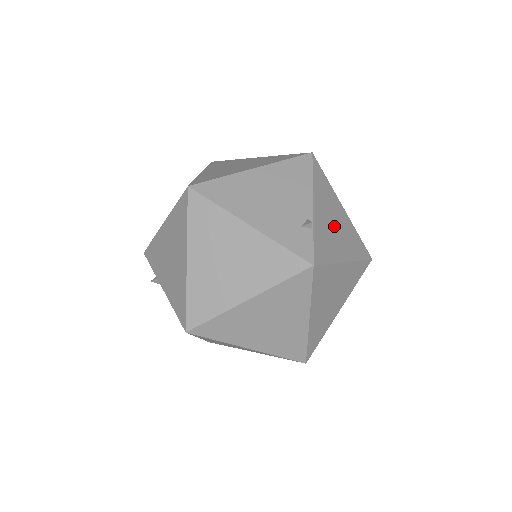
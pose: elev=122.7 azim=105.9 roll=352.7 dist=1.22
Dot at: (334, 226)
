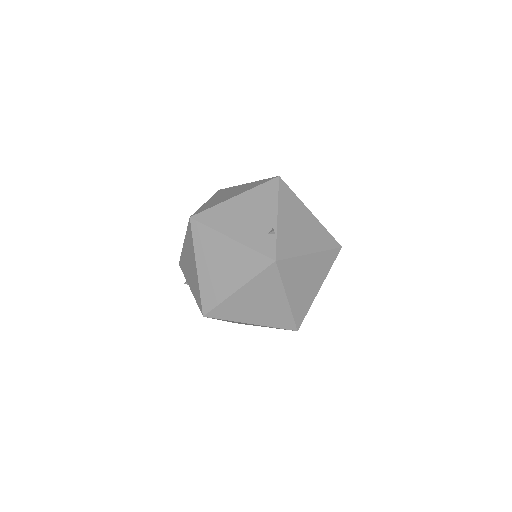
Dot at: (299, 228)
